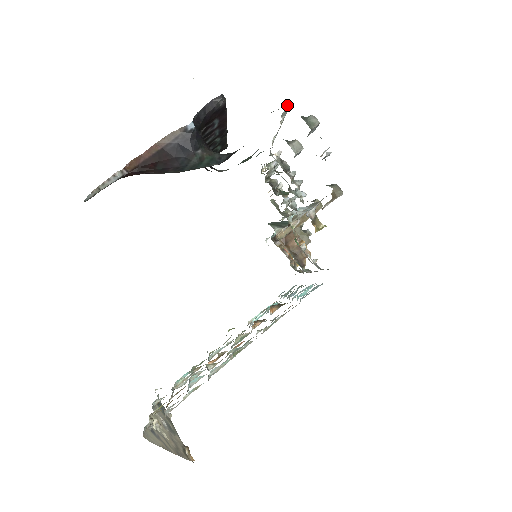
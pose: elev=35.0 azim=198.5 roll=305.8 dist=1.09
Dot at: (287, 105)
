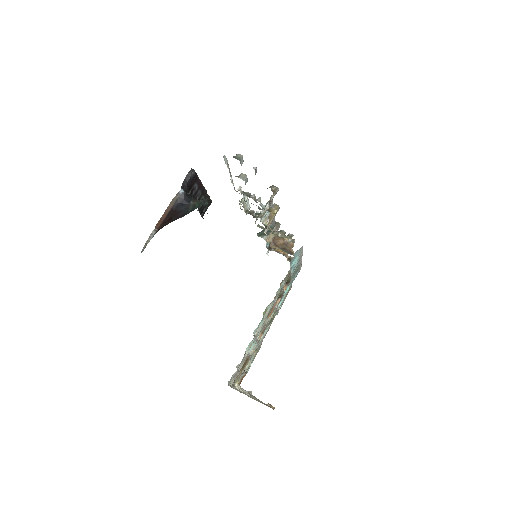
Dot at: (224, 156)
